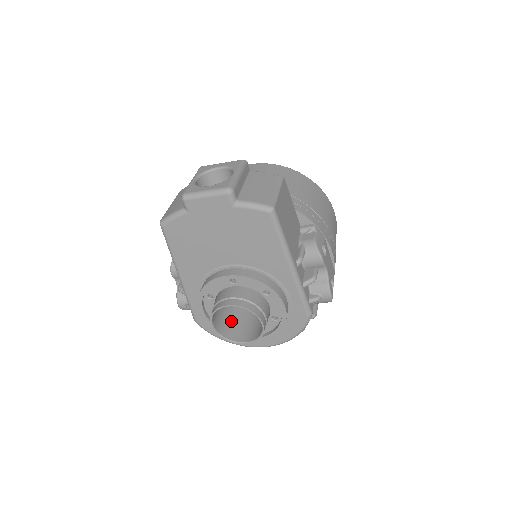
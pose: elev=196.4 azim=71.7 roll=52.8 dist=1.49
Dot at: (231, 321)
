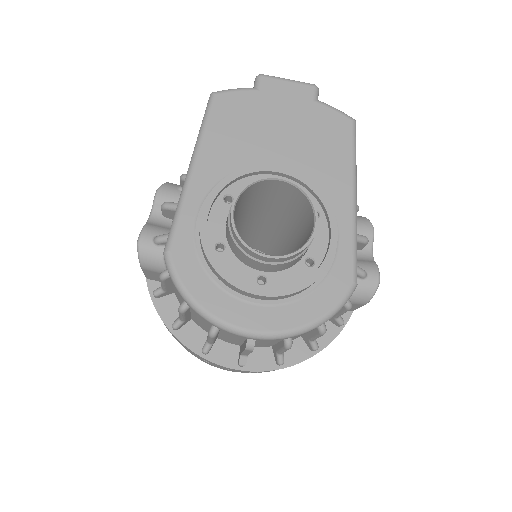
Dot at: occluded
